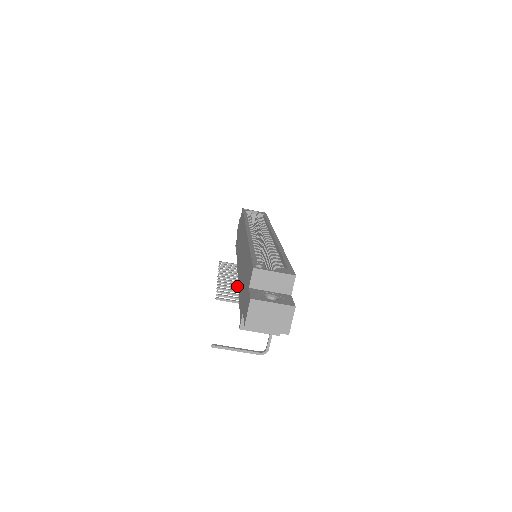
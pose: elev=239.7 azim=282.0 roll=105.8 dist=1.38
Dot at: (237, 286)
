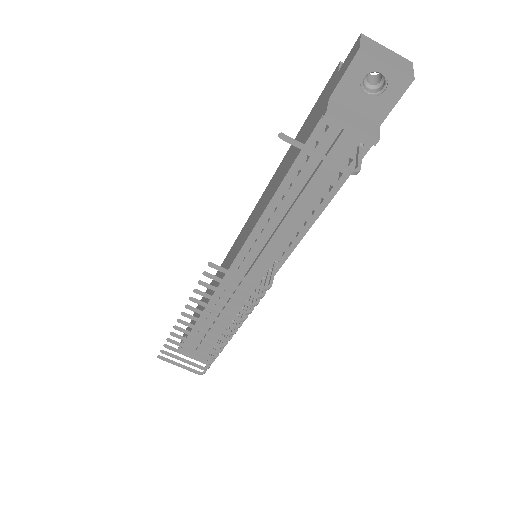
Dot at: (214, 318)
